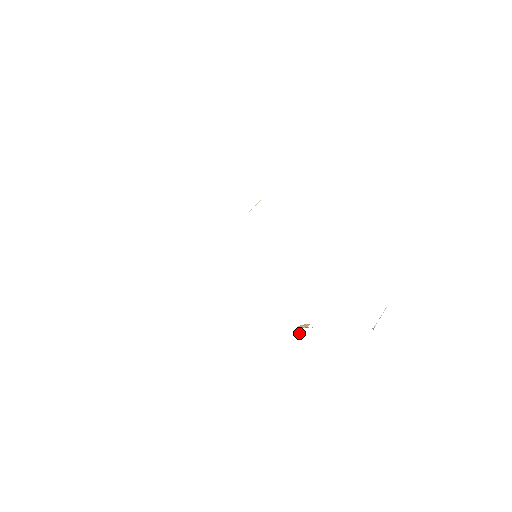
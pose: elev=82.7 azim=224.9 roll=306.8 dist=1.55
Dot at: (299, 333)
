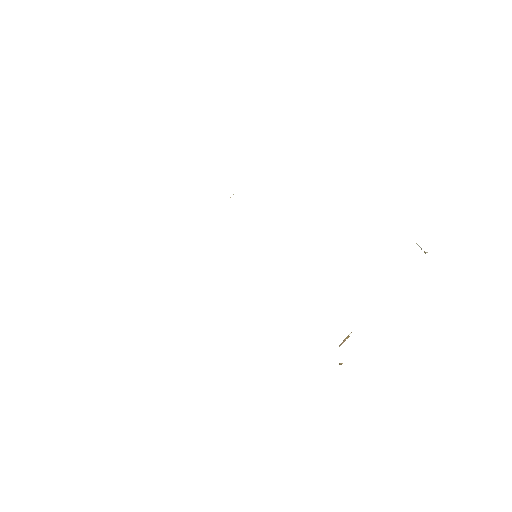
Dot at: (341, 364)
